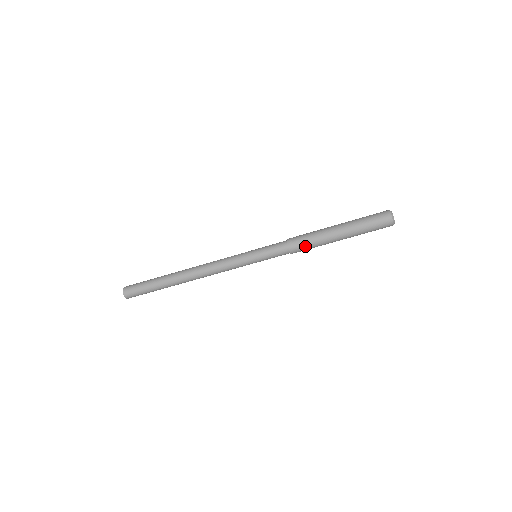
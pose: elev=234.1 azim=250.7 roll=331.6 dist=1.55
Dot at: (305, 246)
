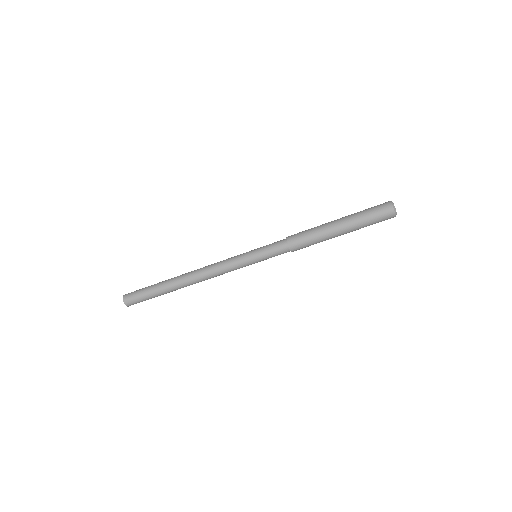
Dot at: (307, 246)
